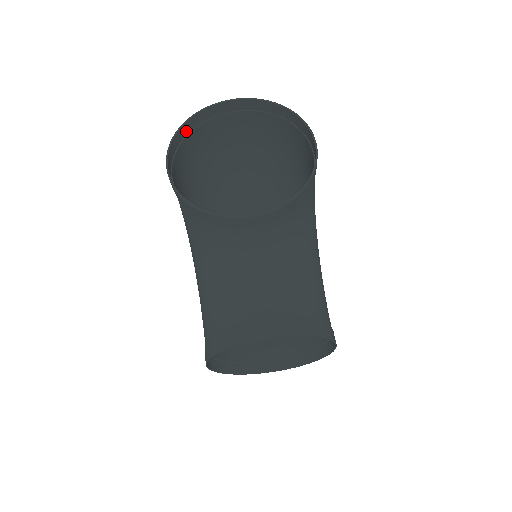
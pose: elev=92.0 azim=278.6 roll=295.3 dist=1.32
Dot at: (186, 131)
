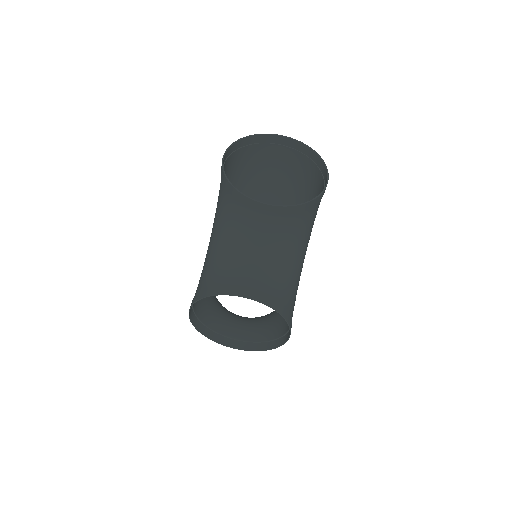
Dot at: (244, 143)
